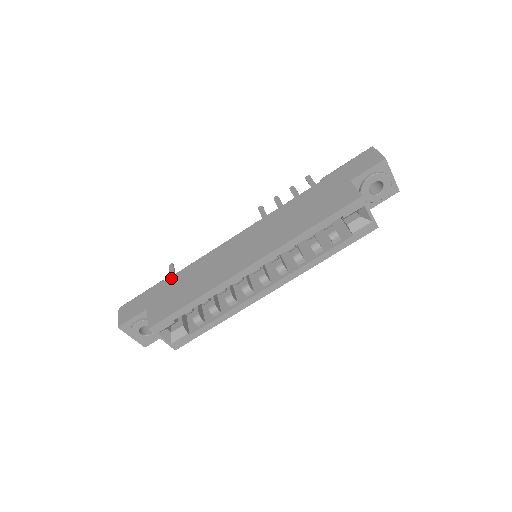
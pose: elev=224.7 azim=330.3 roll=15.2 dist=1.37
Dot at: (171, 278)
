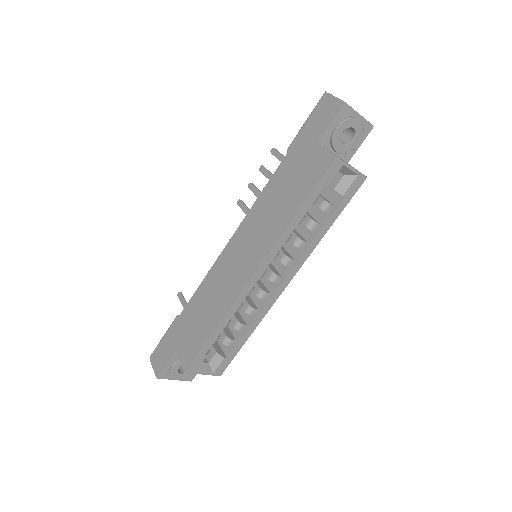
Dot at: (184, 311)
